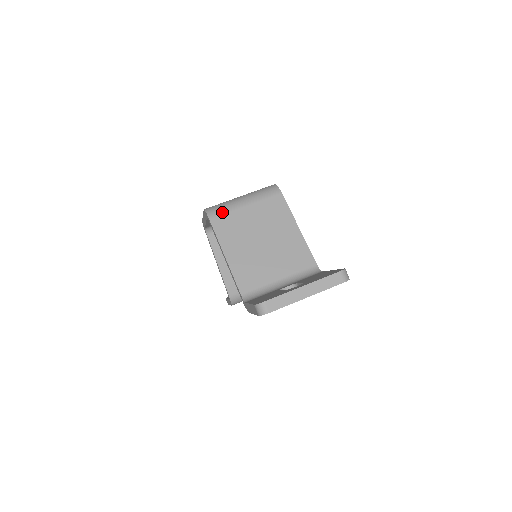
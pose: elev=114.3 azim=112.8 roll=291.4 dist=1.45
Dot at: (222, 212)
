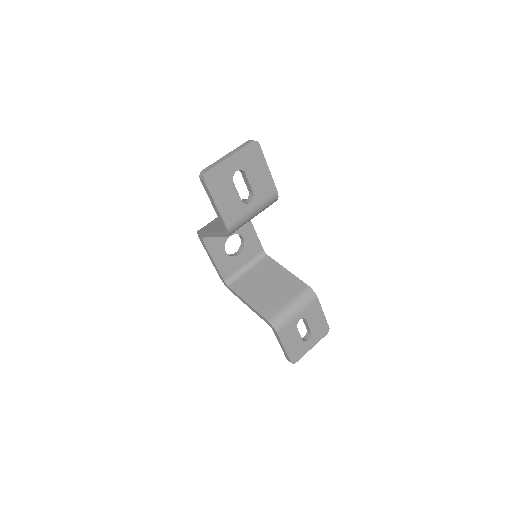
Dot at: (206, 225)
